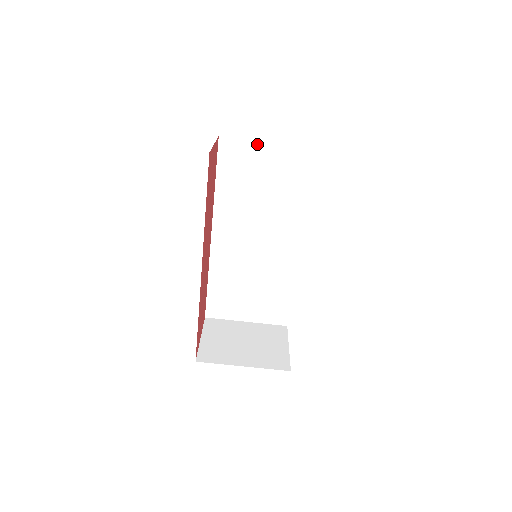
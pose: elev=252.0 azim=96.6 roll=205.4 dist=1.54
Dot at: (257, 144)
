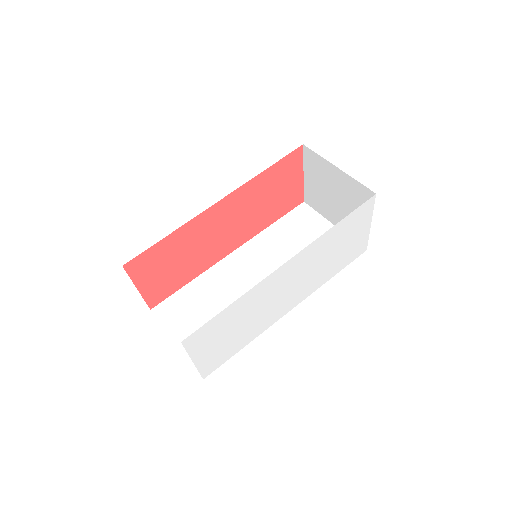
Dot at: (324, 221)
